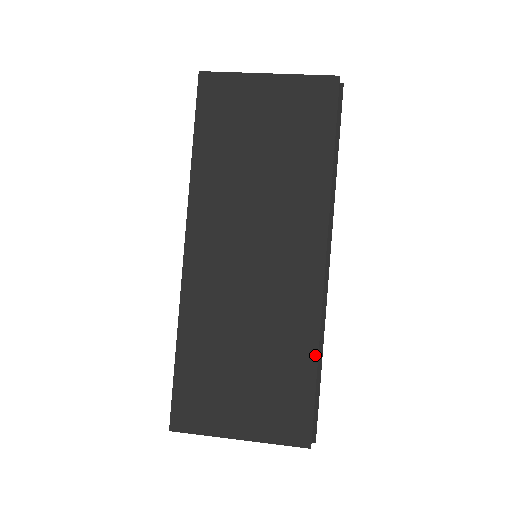
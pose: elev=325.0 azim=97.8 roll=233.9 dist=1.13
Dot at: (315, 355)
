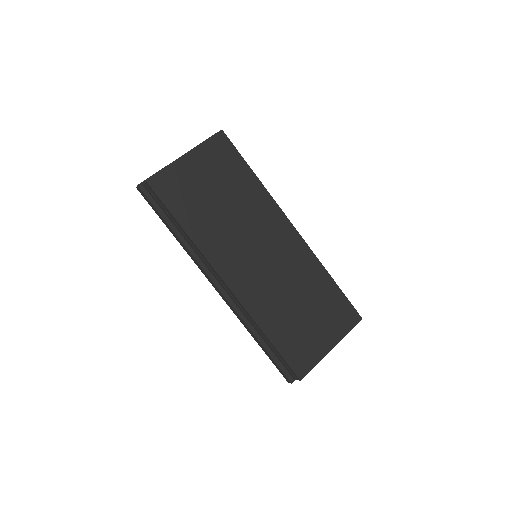
Dot at: (328, 275)
